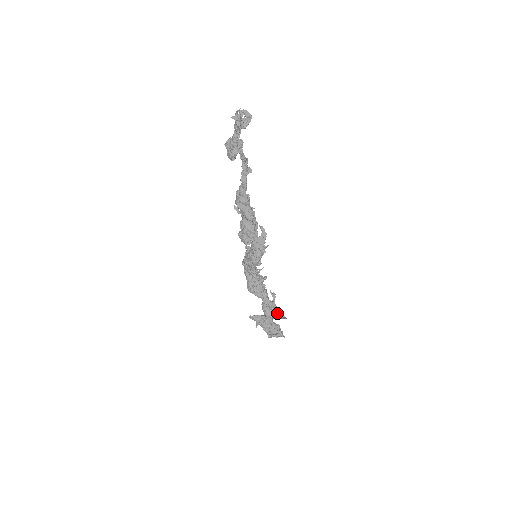
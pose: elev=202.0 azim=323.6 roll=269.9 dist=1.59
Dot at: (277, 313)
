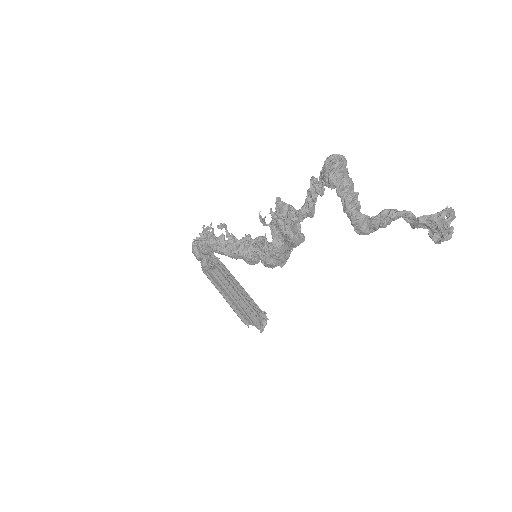
Dot at: (215, 262)
